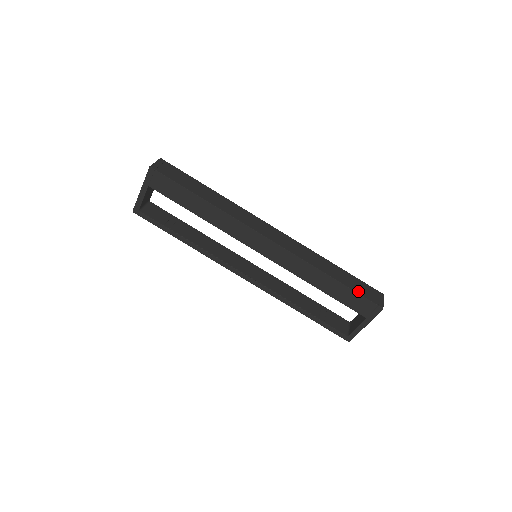
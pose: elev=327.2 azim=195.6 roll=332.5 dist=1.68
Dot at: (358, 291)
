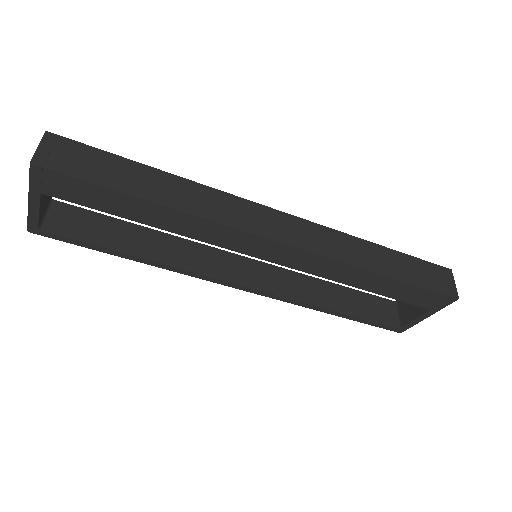
Dot at: (422, 283)
